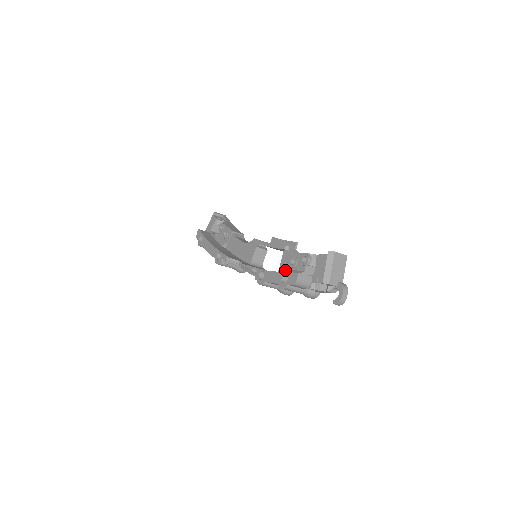
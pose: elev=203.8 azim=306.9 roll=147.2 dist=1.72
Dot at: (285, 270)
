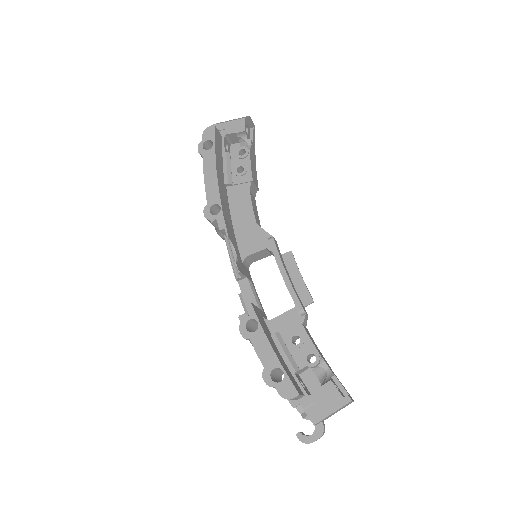
Dot at: (279, 337)
